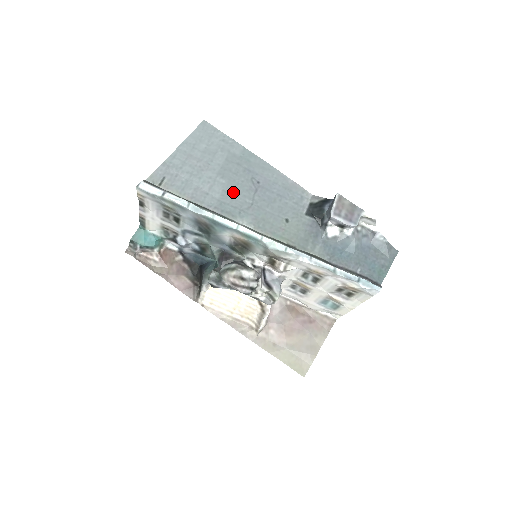
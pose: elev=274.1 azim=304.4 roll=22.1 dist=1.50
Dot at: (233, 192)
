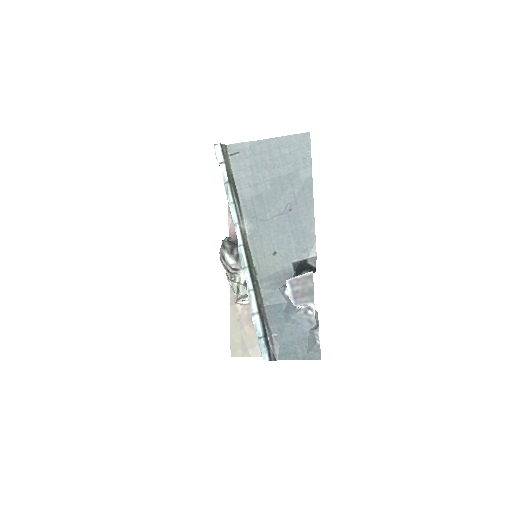
Dot at: (266, 200)
